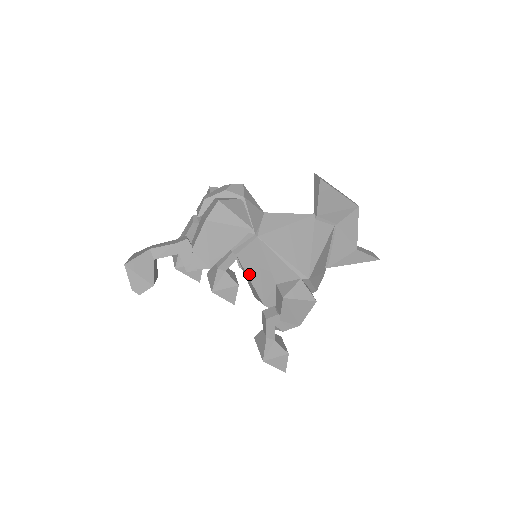
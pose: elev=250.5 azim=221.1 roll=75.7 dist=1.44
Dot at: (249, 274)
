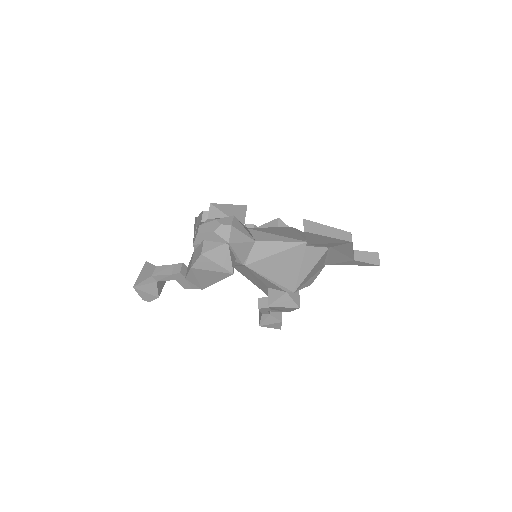
Dot at: (245, 276)
